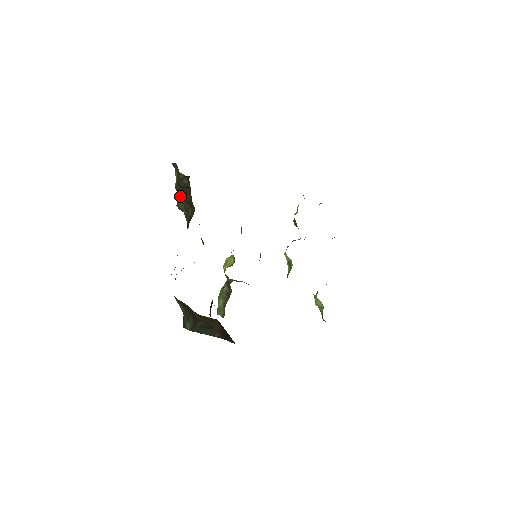
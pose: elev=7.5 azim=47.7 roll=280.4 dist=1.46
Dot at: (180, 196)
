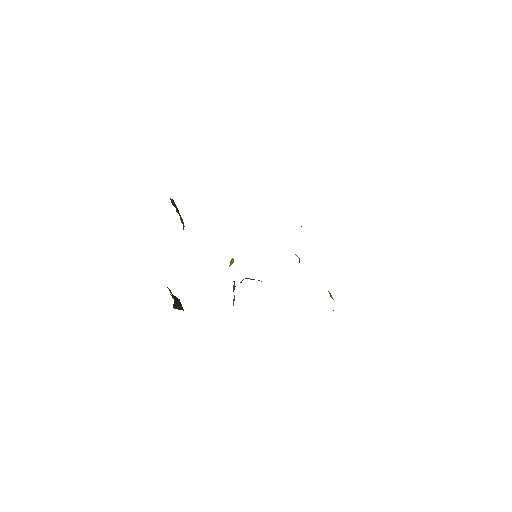
Dot at: (179, 215)
